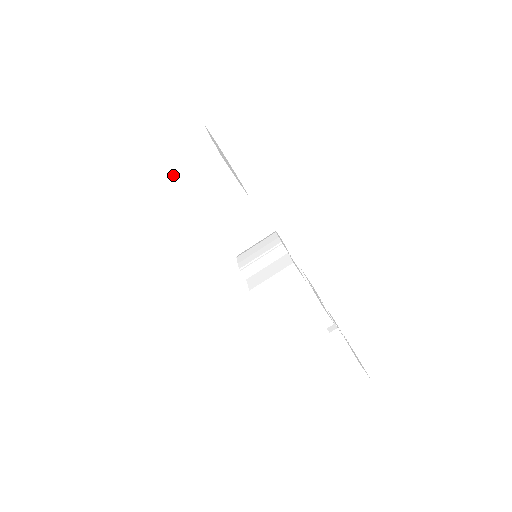
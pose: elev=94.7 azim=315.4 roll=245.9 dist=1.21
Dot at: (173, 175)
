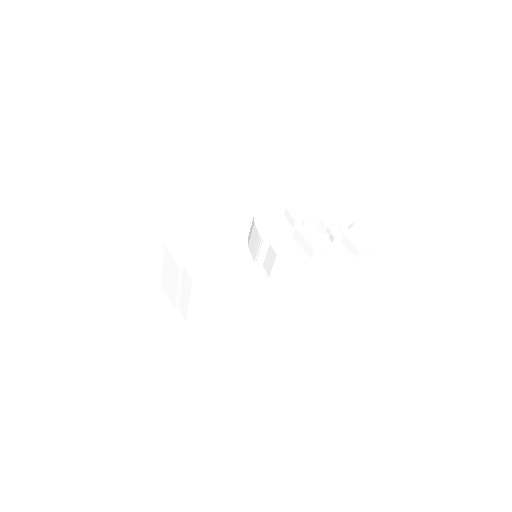
Dot at: (182, 290)
